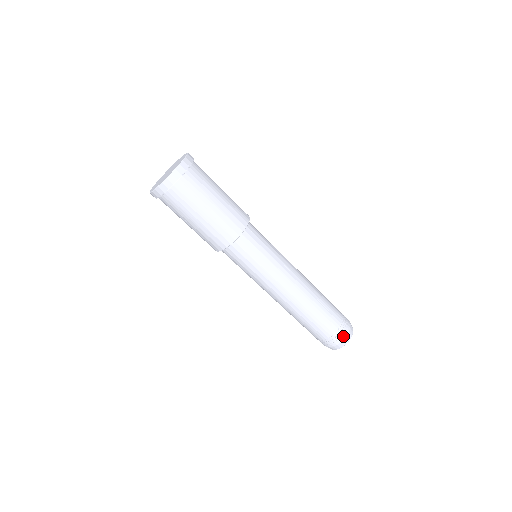
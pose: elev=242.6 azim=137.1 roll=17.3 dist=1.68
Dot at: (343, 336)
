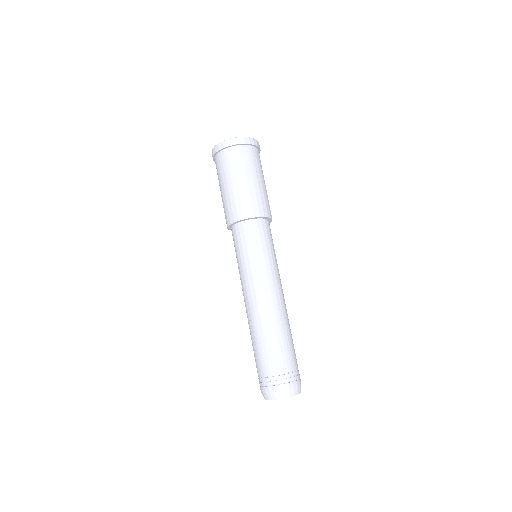
Dot at: (297, 382)
